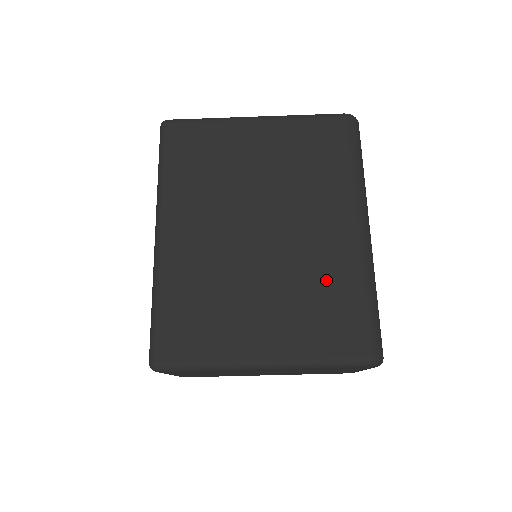
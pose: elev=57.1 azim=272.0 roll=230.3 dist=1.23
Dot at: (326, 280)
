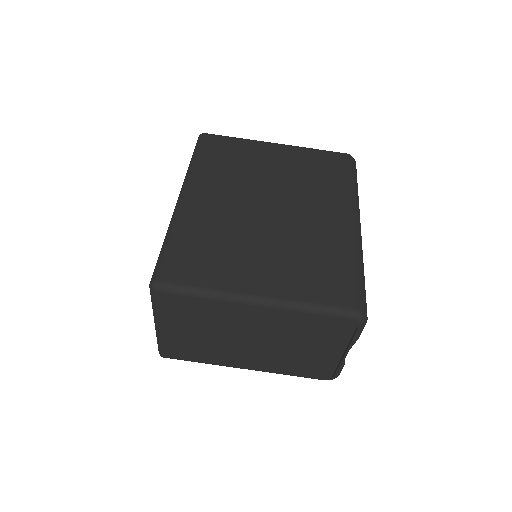
Dot at: (321, 249)
